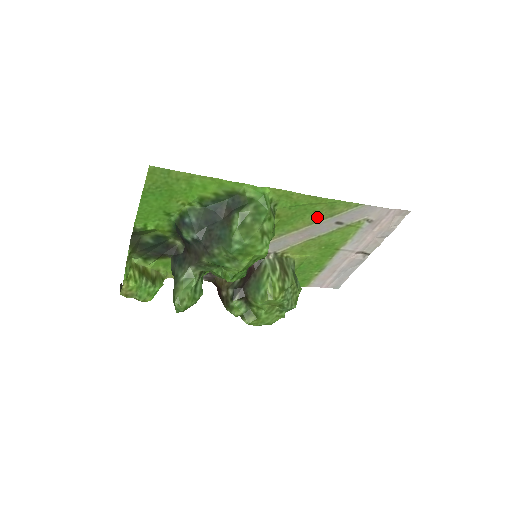
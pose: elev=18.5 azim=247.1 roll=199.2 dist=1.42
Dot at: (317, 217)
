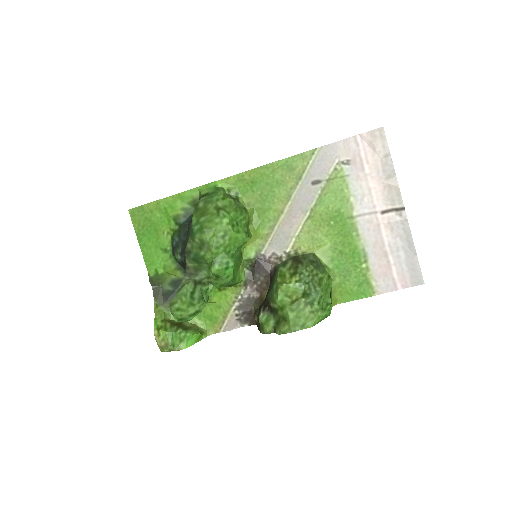
Dot at: (287, 187)
